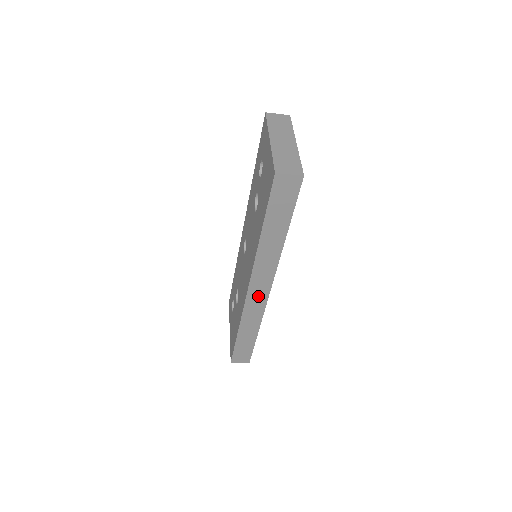
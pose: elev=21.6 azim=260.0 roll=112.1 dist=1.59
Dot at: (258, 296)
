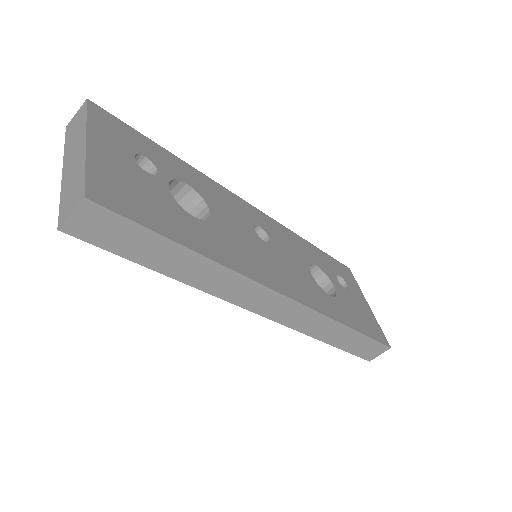
Dot at: (283, 310)
